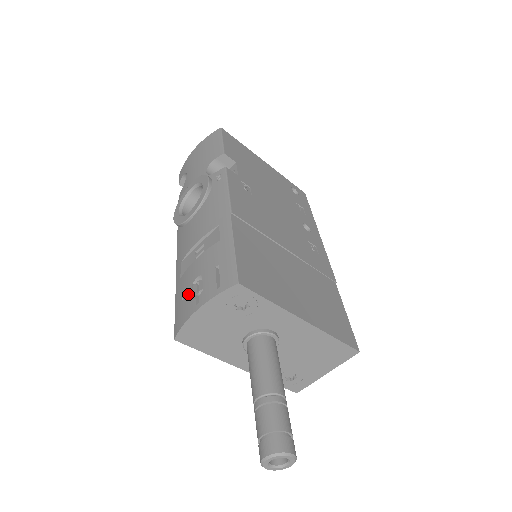
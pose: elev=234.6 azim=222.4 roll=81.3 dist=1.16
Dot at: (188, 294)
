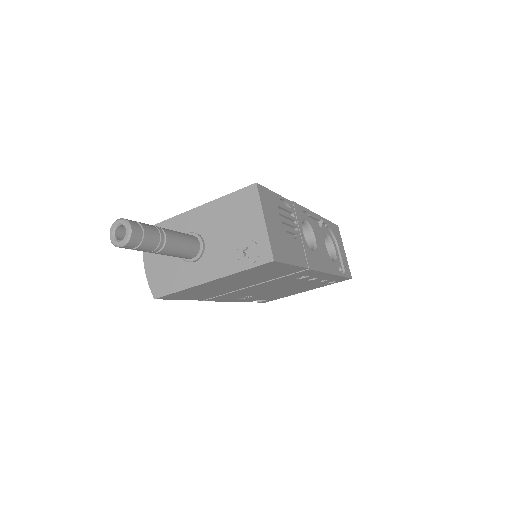
Dot at: occluded
